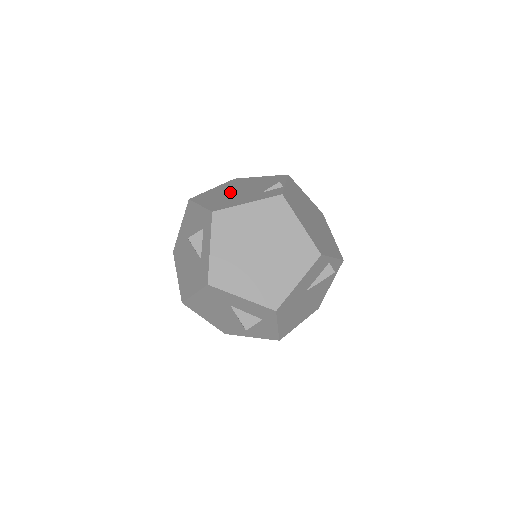
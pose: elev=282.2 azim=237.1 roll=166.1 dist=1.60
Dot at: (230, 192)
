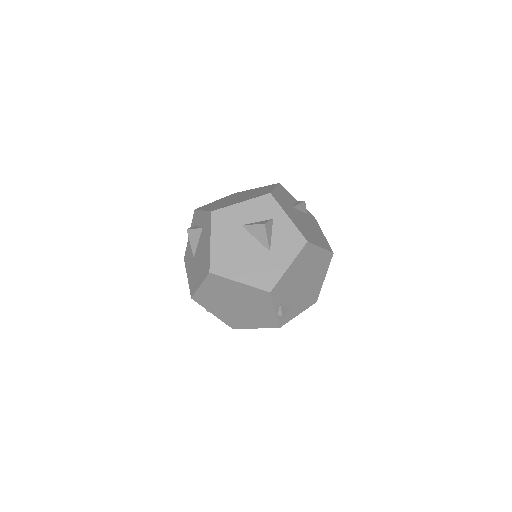
Dot at: occluded
